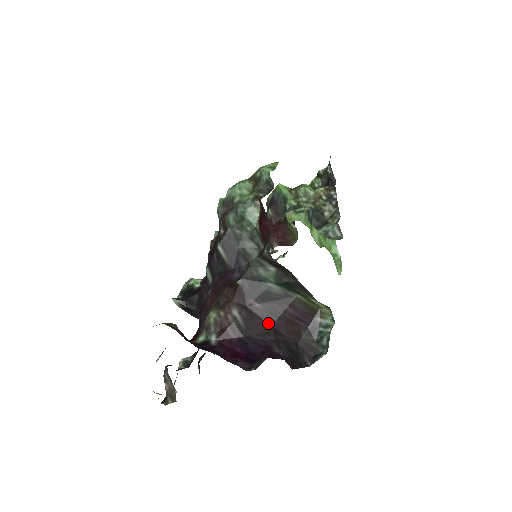
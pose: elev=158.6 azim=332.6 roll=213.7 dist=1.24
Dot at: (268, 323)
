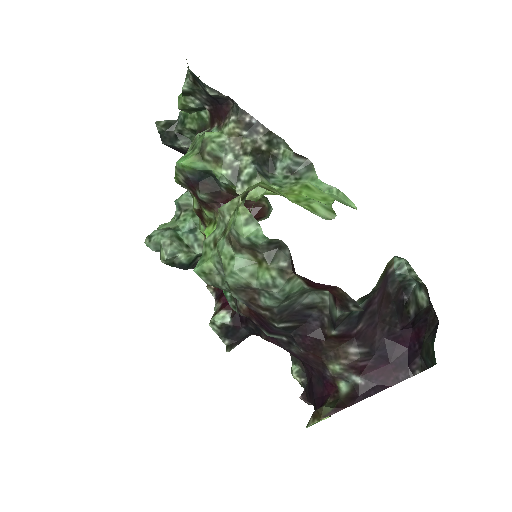
Dot at: (375, 323)
